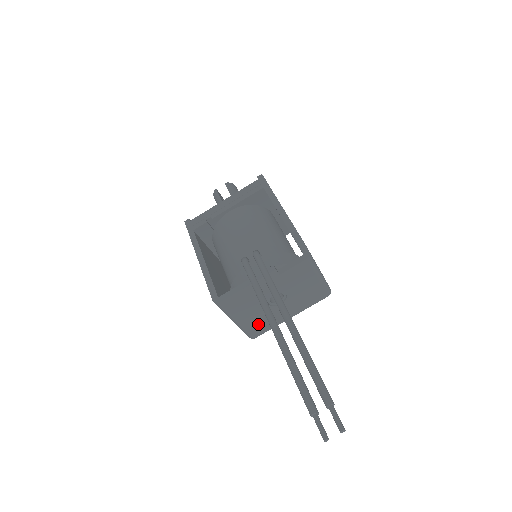
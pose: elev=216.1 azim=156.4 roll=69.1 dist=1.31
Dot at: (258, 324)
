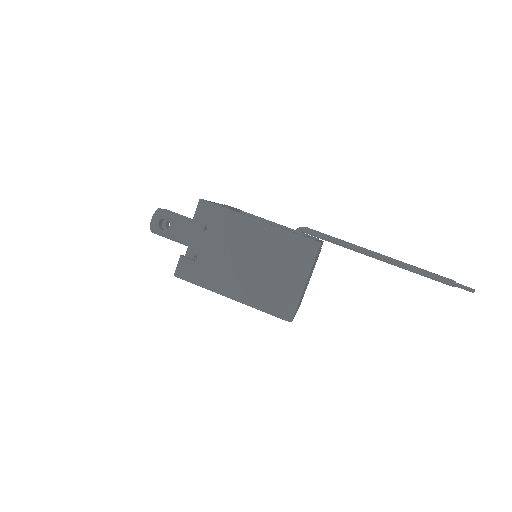
Dot at: occluded
